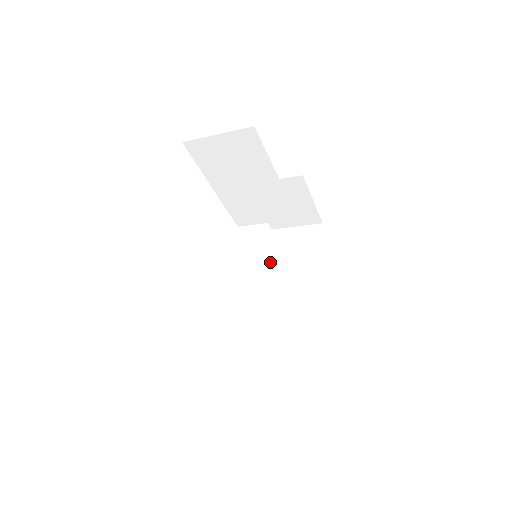
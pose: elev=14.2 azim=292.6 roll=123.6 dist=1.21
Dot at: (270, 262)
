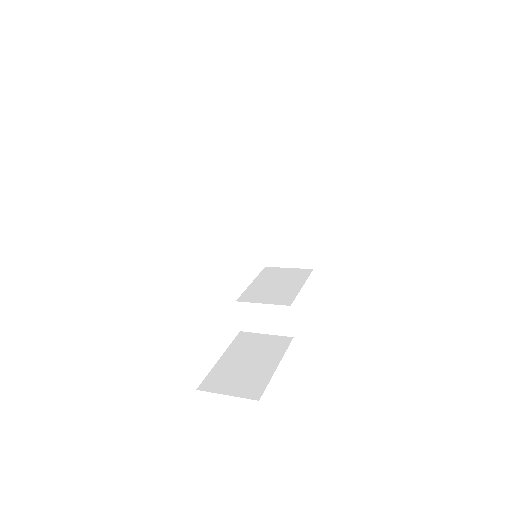
Dot at: (258, 180)
